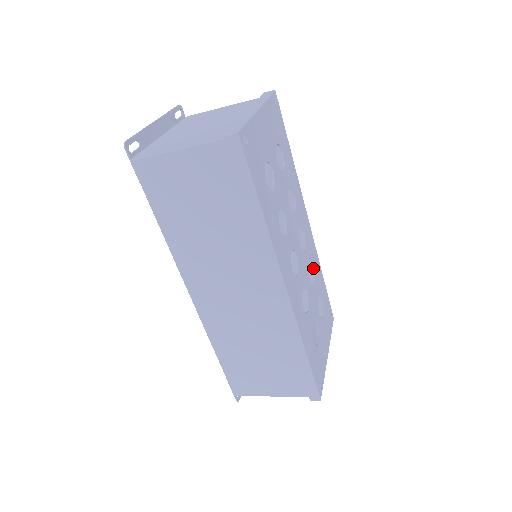
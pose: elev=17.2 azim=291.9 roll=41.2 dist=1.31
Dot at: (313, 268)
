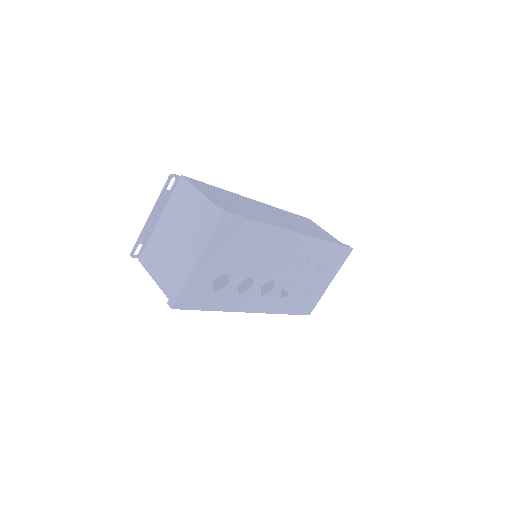
Dot at: (308, 256)
